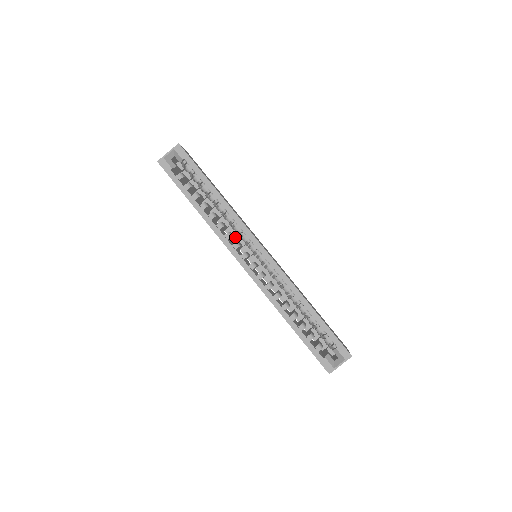
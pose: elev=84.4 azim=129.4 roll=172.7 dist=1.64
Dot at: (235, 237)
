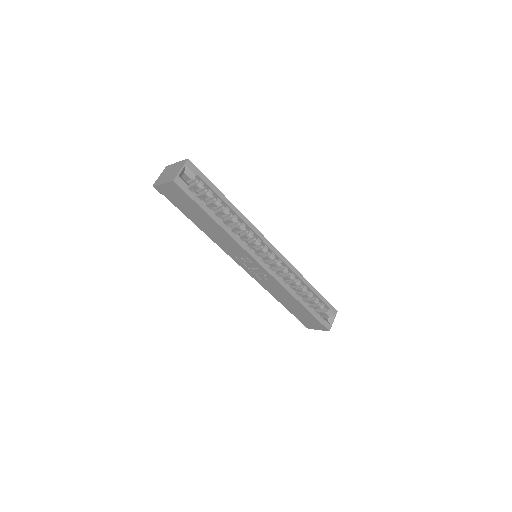
Dot at: occluded
